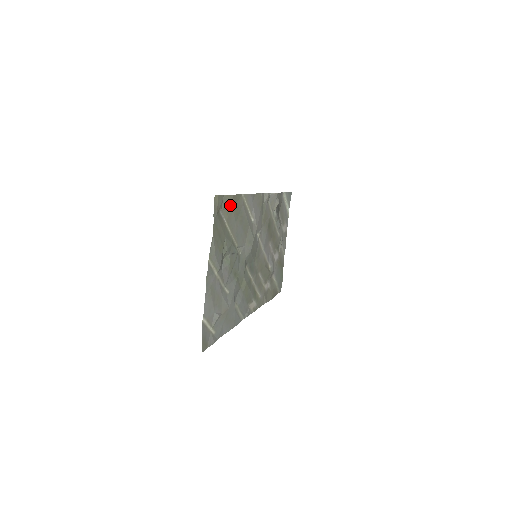
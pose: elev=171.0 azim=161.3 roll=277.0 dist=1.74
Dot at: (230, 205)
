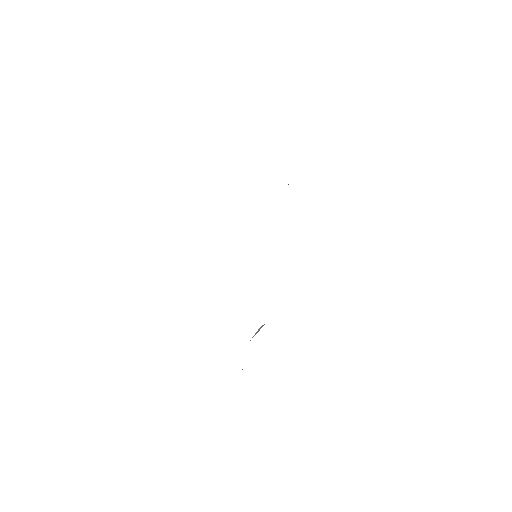
Dot at: occluded
